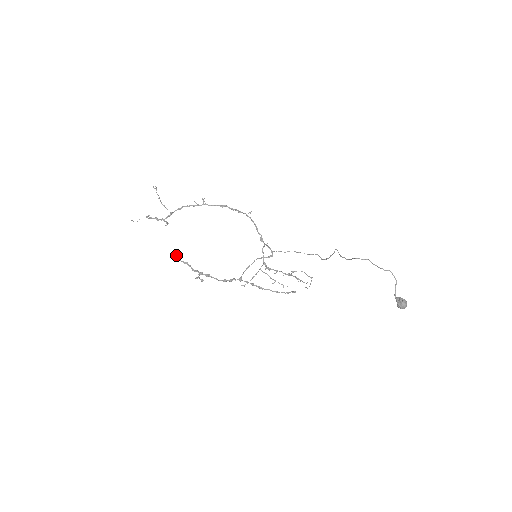
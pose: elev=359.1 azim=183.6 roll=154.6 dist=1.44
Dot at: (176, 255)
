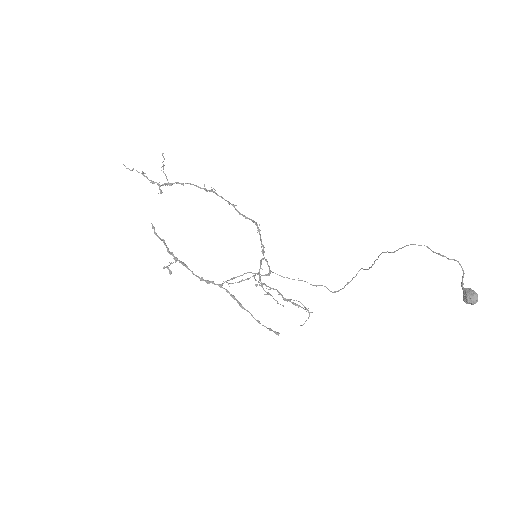
Dot at: (154, 228)
